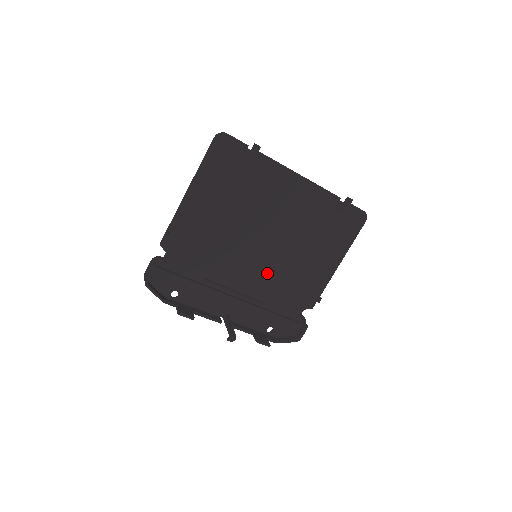
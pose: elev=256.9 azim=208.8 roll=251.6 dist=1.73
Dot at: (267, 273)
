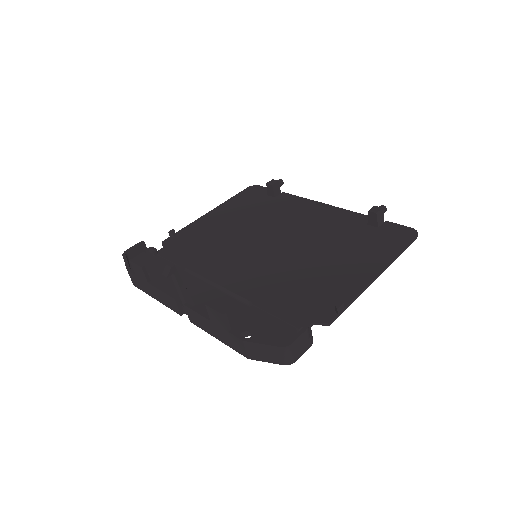
Dot at: (265, 273)
